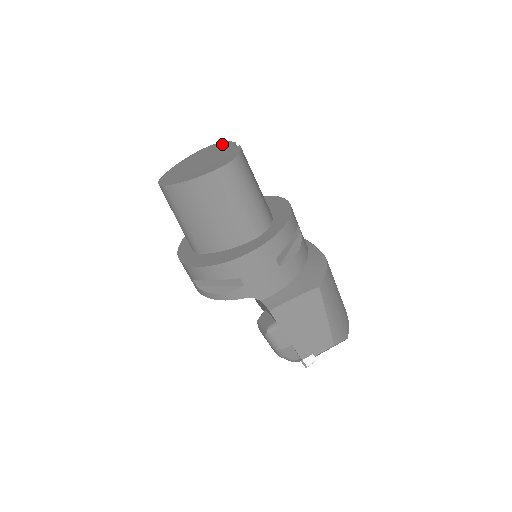
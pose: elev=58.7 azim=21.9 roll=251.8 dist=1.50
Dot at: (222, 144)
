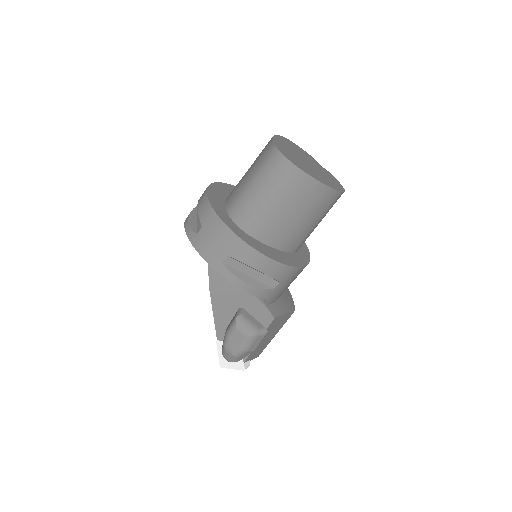
Dot at: (303, 150)
